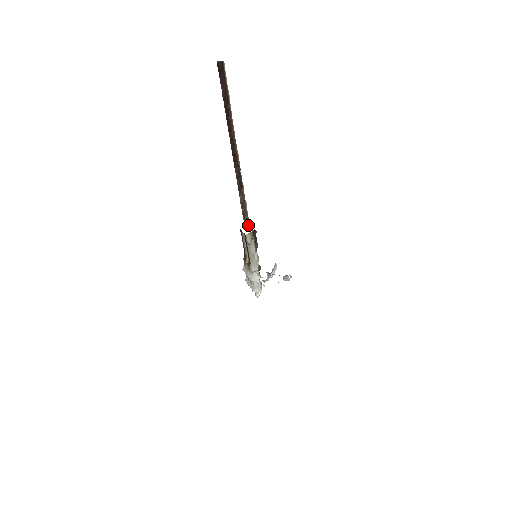
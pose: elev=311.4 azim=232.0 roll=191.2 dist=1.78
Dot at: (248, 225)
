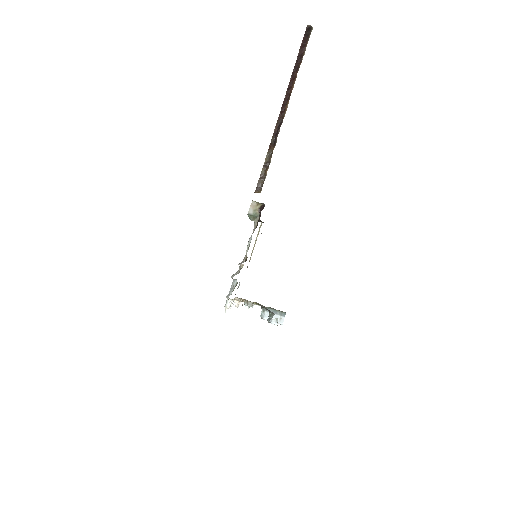
Dot at: (260, 192)
